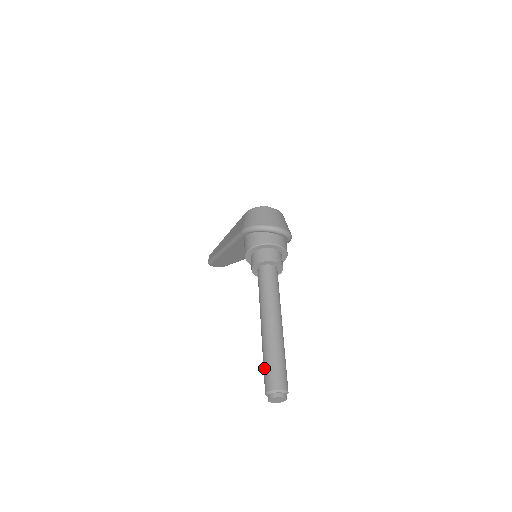
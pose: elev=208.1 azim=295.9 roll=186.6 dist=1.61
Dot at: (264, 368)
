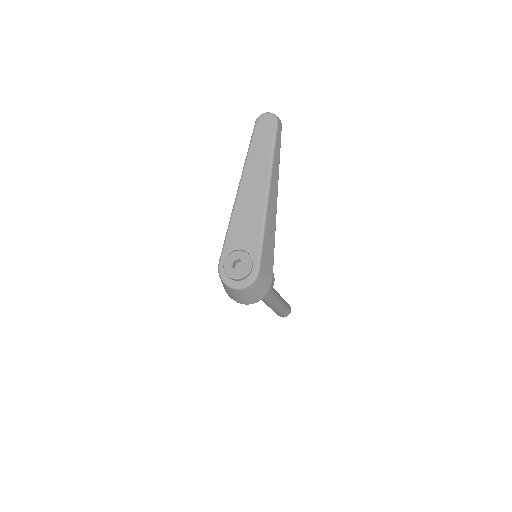
Dot at: occluded
